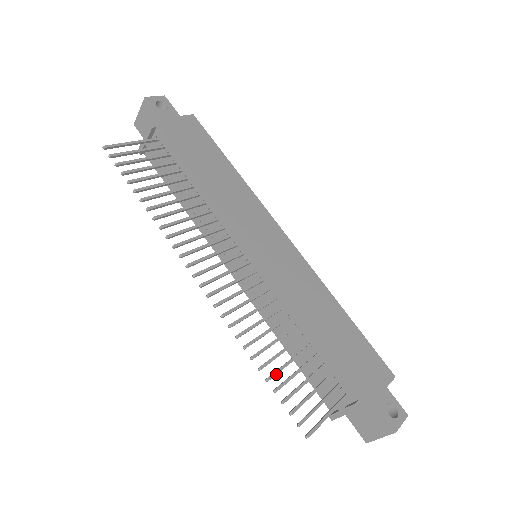
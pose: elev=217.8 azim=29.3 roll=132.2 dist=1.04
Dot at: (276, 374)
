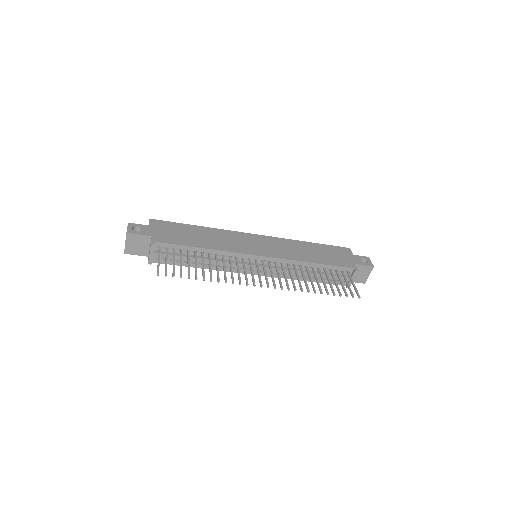
Dot at: (327, 289)
